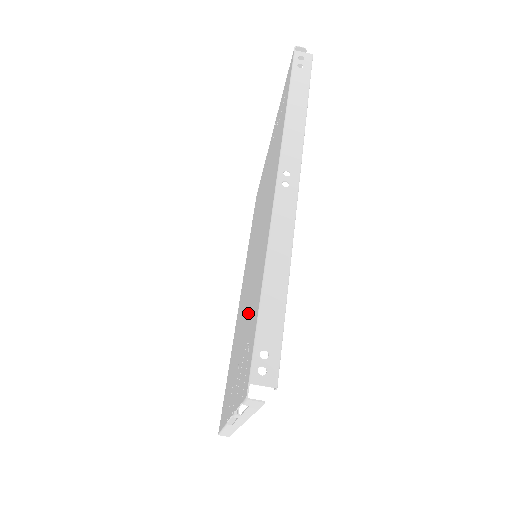
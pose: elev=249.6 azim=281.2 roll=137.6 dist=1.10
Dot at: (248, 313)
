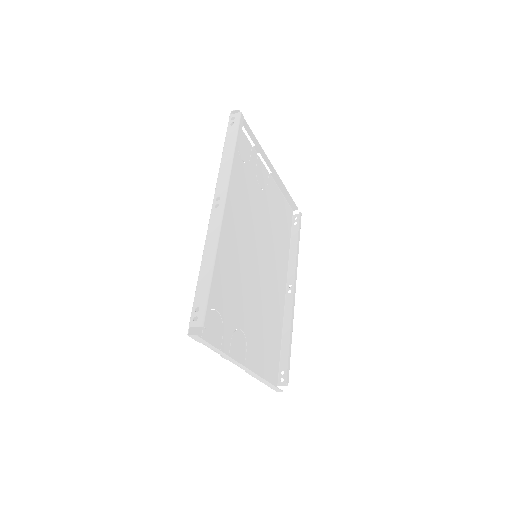
Dot at: (231, 293)
